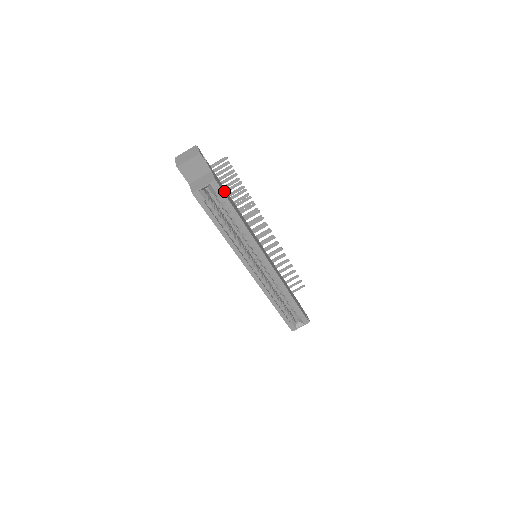
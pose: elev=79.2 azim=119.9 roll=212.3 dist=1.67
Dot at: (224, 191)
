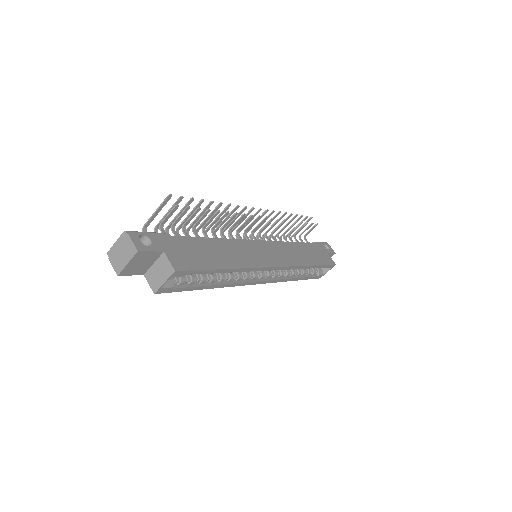
Dot at: (191, 257)
